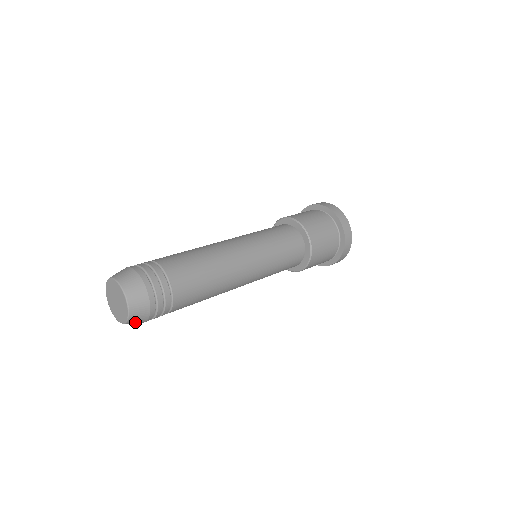
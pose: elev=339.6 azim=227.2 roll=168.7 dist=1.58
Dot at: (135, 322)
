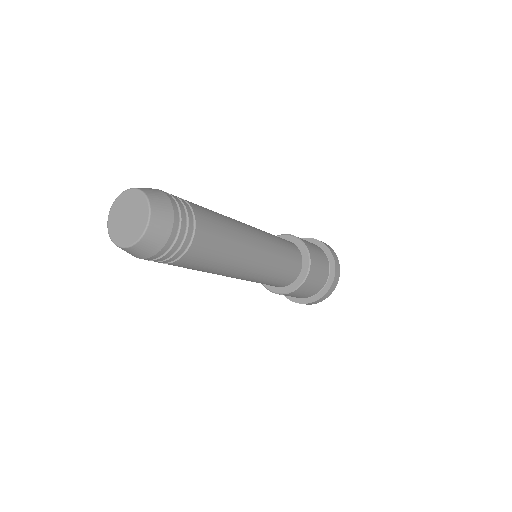
Dot at: (138, 252)
